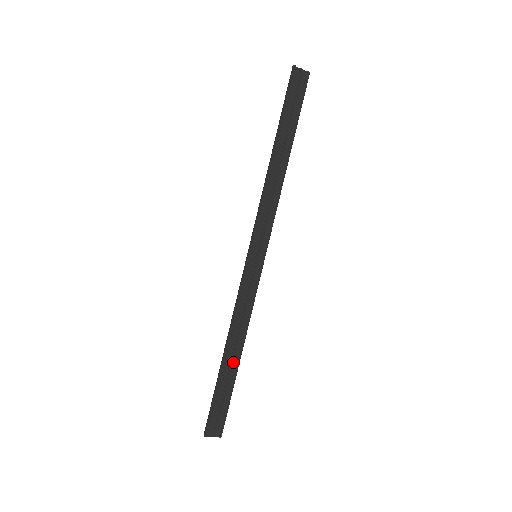
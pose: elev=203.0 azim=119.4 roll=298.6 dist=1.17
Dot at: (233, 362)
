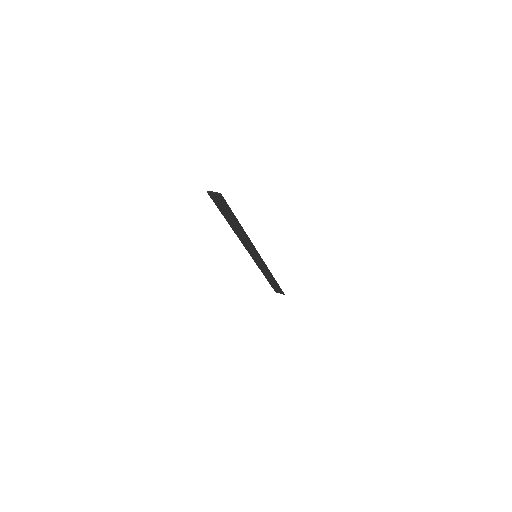
Dot at: (273, 280)
